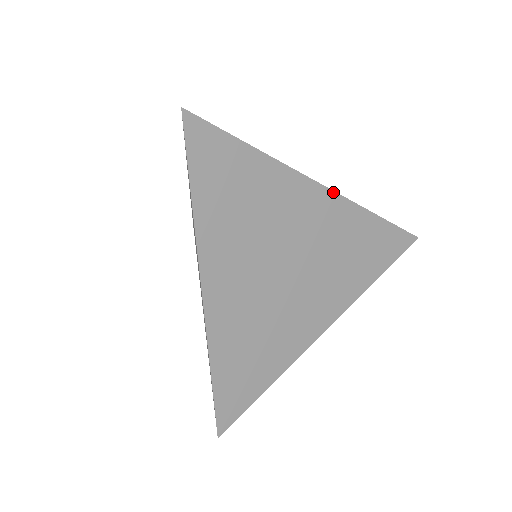
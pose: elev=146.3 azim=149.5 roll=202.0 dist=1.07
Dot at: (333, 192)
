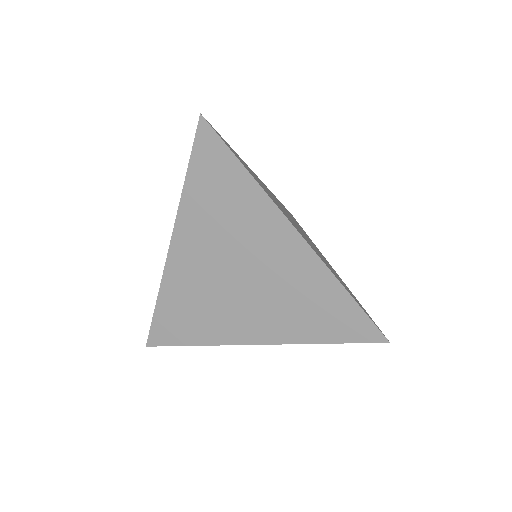
Dot at: occluded
